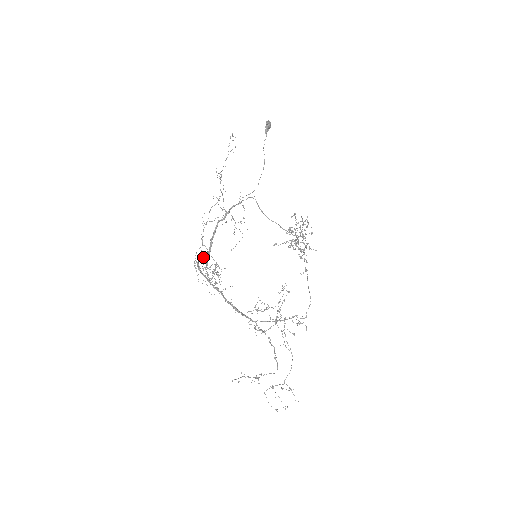
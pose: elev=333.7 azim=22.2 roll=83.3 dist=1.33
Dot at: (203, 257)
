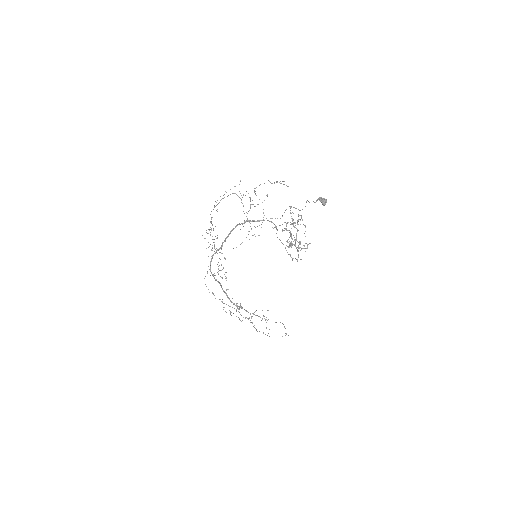
Dot at: occluded
